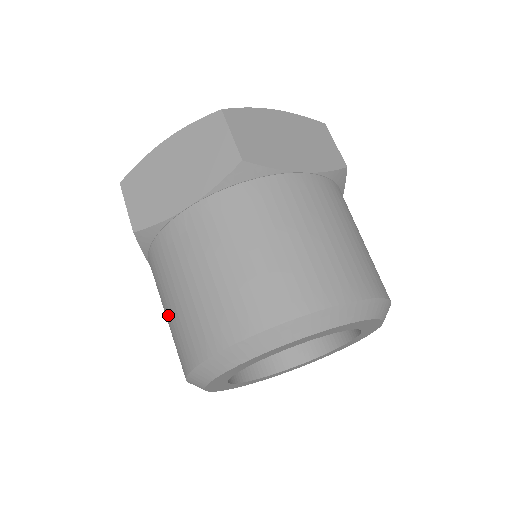
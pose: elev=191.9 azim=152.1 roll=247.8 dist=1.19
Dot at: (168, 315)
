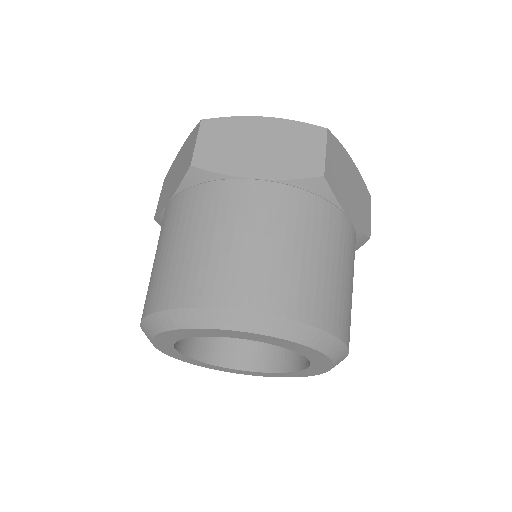
Dot at: occluded
